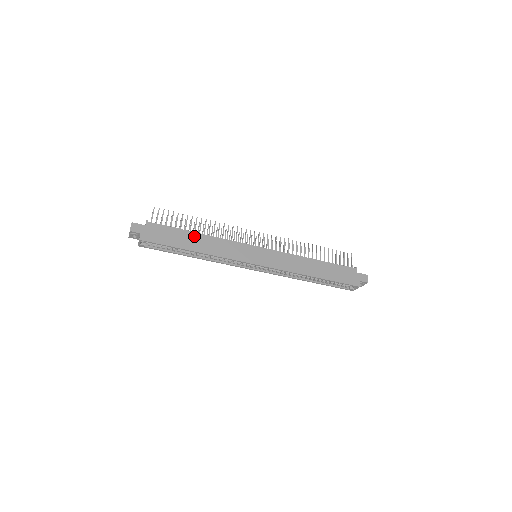
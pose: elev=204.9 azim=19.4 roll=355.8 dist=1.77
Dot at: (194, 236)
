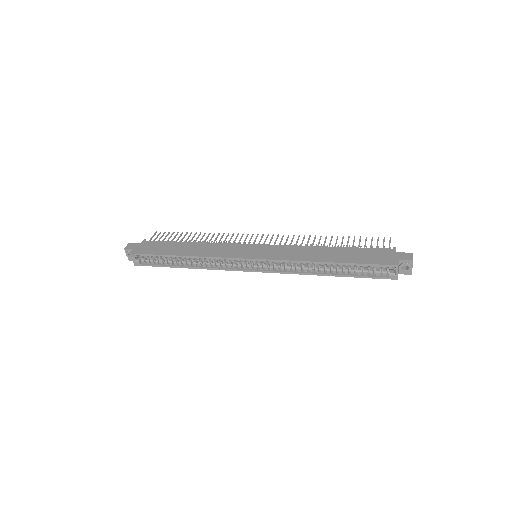
Dot at: (186, 245)
